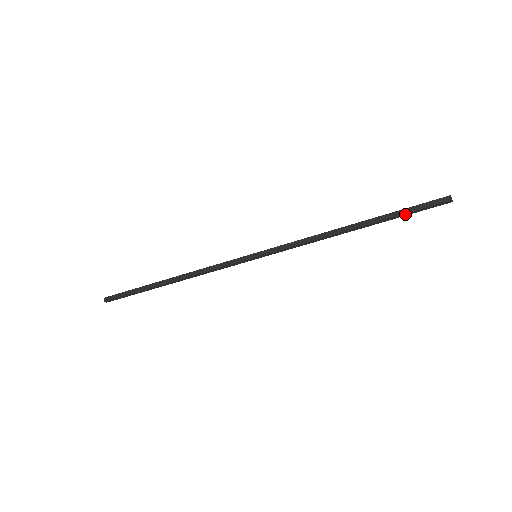
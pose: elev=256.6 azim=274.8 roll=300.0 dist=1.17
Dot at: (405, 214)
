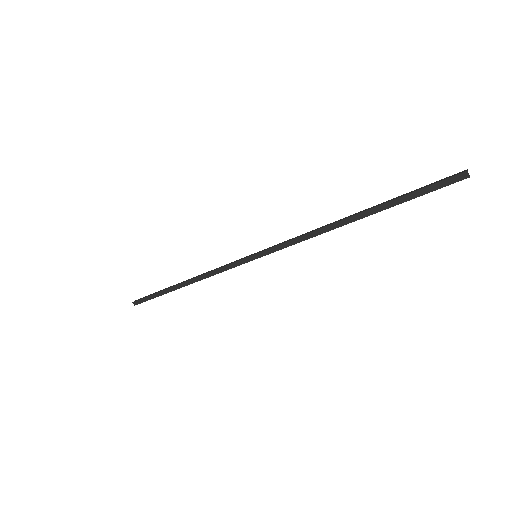
Dot at: (411, 199)
